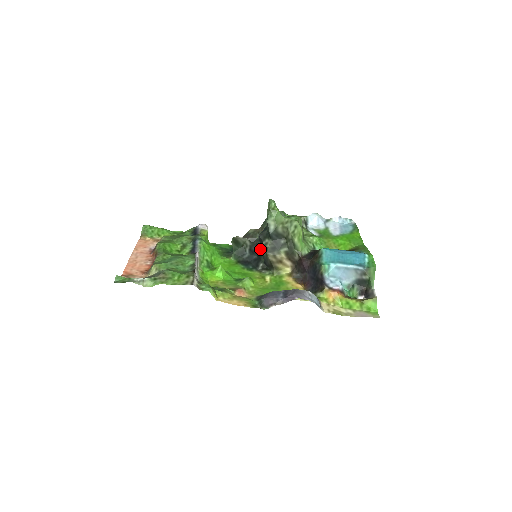
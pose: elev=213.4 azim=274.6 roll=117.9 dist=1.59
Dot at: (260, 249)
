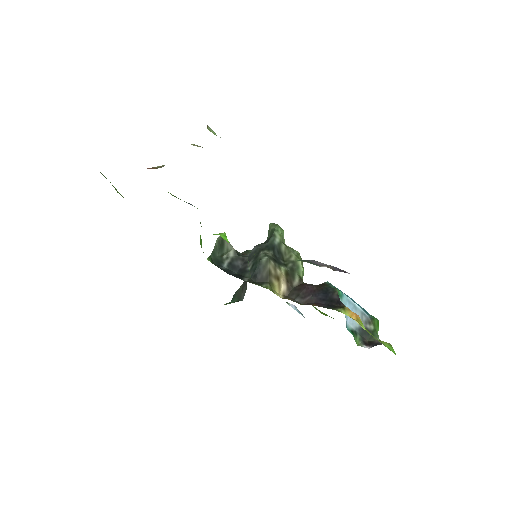
Dot at: (247, 264)
